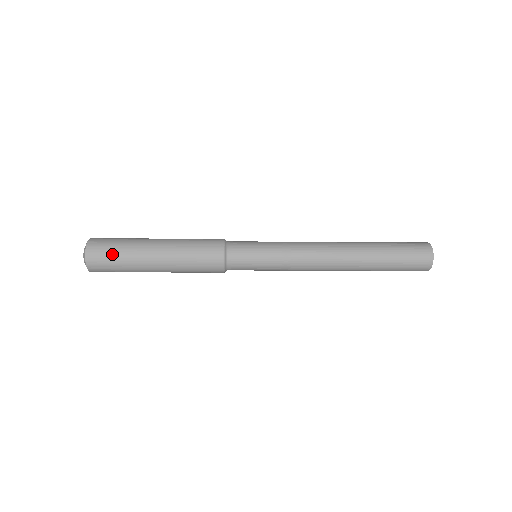
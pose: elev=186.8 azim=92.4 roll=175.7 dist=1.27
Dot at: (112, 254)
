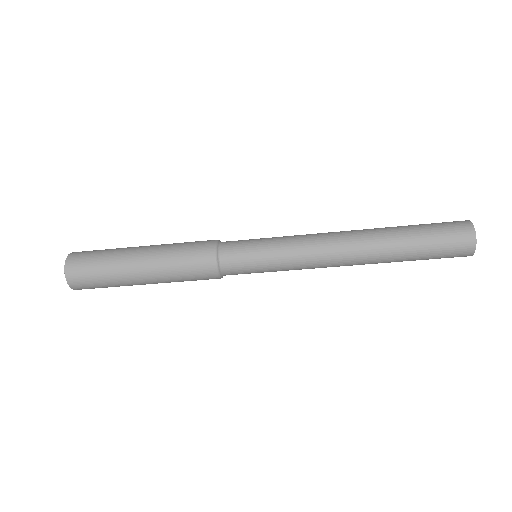
Dot at: (93, 260)
